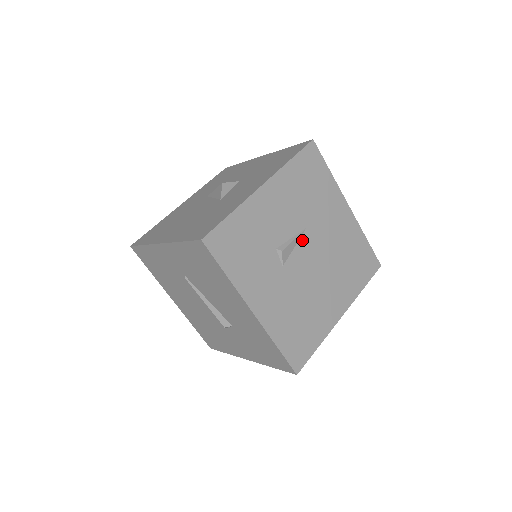
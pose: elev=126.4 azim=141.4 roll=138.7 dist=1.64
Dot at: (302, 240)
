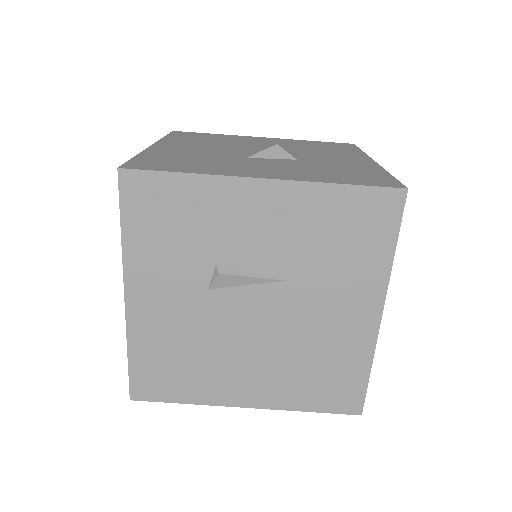
Dot at: (265, 287)
